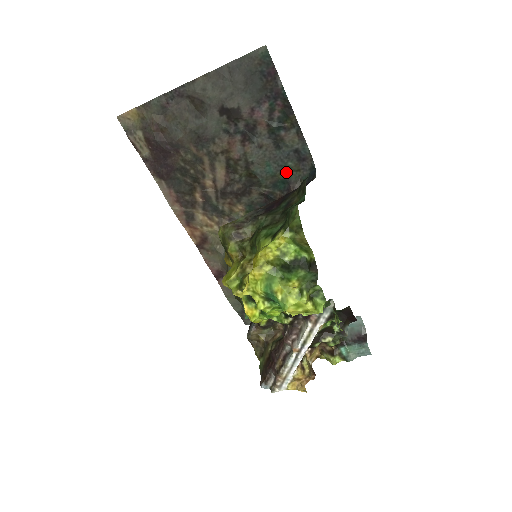
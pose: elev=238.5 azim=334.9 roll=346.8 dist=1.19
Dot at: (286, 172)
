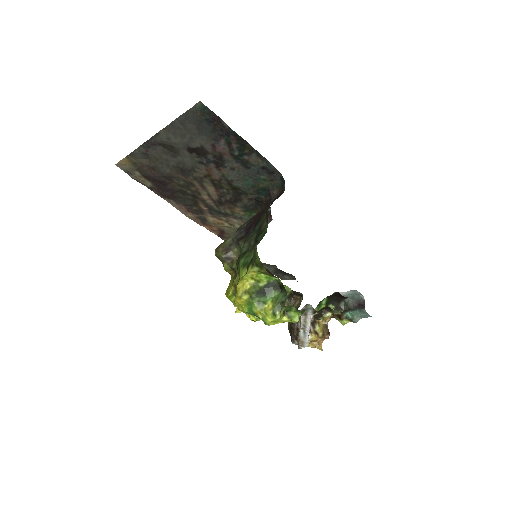
Dot at: (262, 183)
